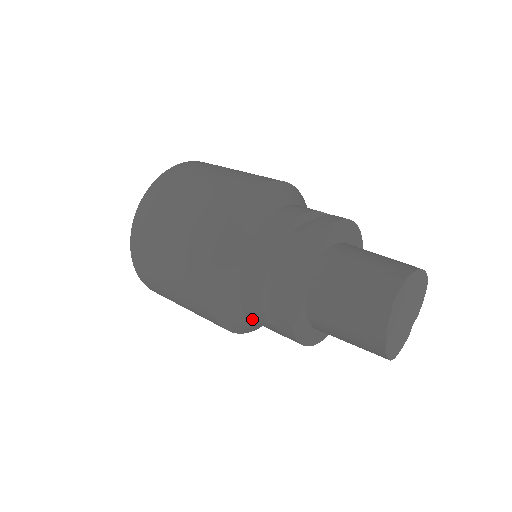
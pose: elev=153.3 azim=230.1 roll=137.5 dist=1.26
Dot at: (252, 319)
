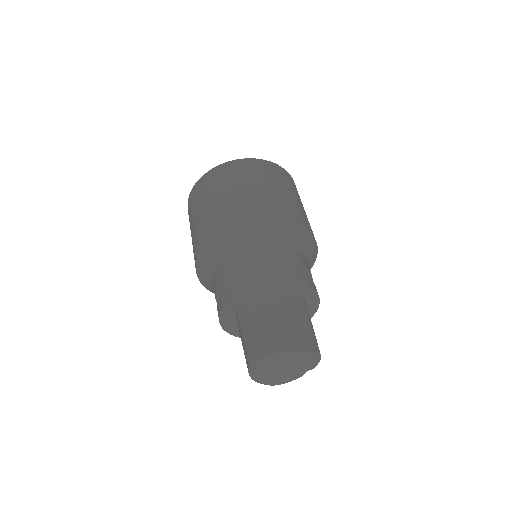
Dot at: occluded
